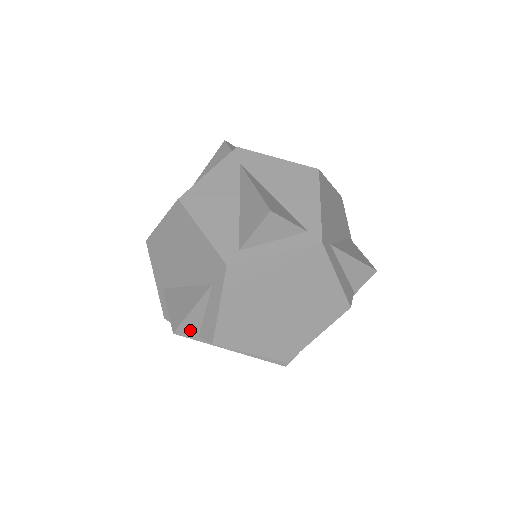
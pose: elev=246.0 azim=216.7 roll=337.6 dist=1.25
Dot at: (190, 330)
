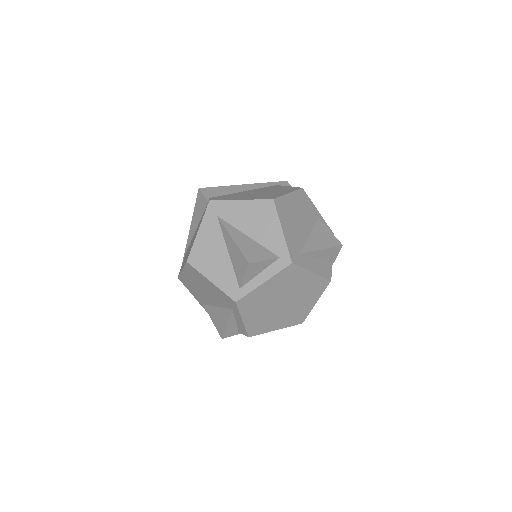
Dot at: (231, 332)
